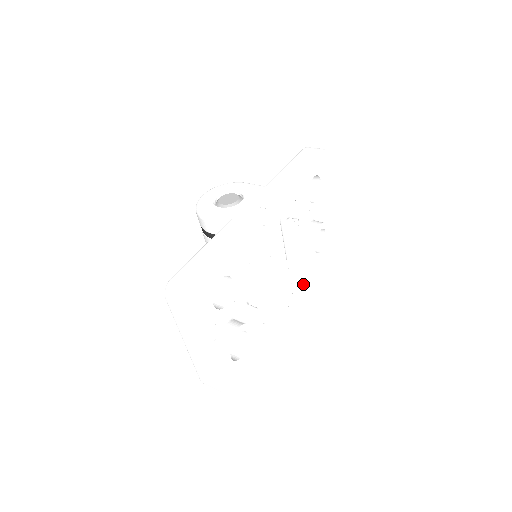
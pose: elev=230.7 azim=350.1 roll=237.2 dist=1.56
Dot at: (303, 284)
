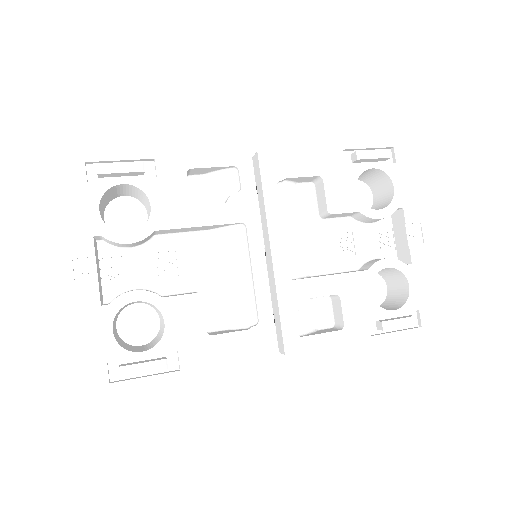
Dot at: (333, 340)
